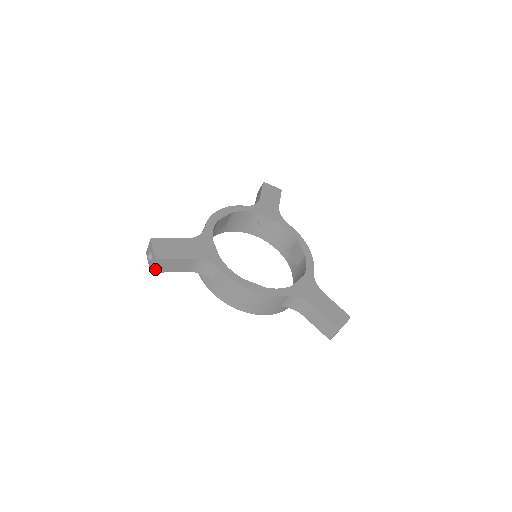
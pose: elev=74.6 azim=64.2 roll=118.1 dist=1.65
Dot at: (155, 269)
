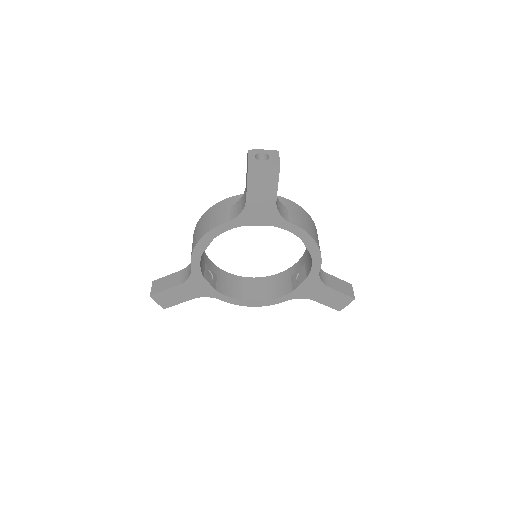
Dot at: occluded
